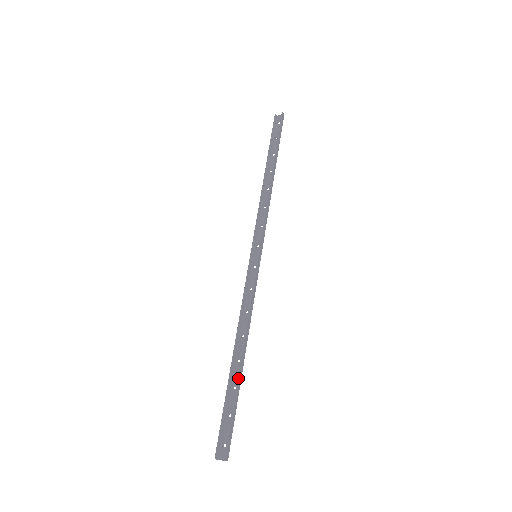
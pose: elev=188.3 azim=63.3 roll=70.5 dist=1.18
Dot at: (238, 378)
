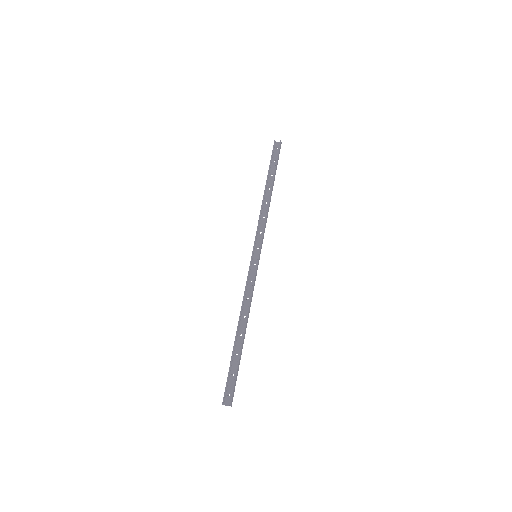
Dot at: (241, 348)
